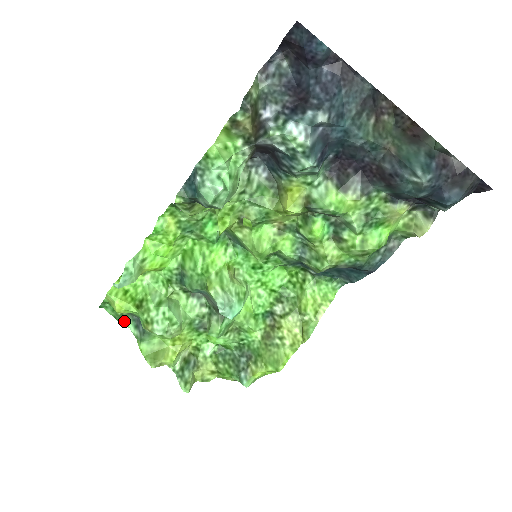
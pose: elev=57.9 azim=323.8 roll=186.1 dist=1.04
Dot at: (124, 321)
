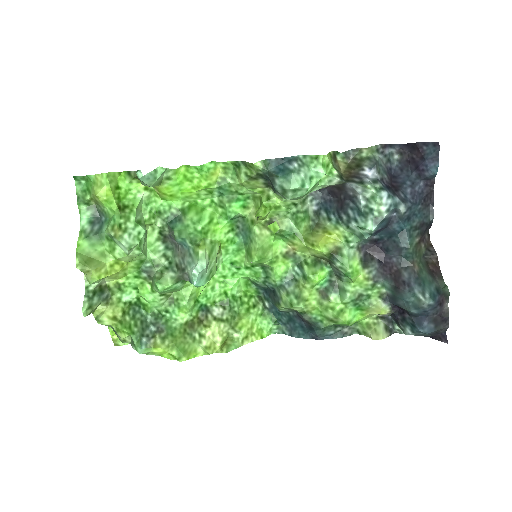
Dot at: (84, 208)
